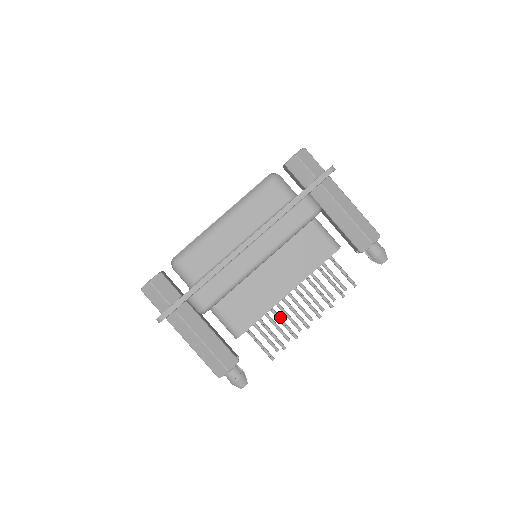
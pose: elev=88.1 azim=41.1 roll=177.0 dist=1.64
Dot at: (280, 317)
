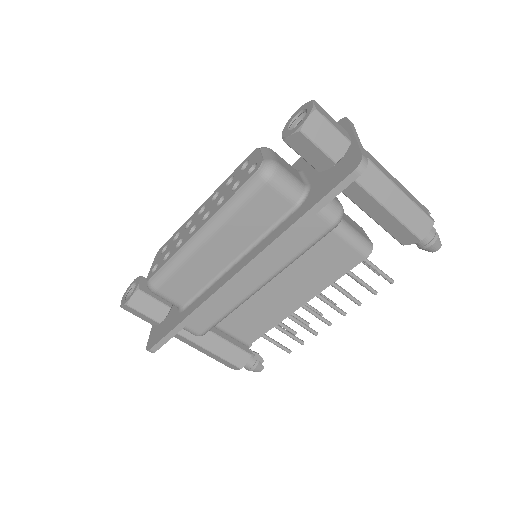
Dot at: (294, 318)
